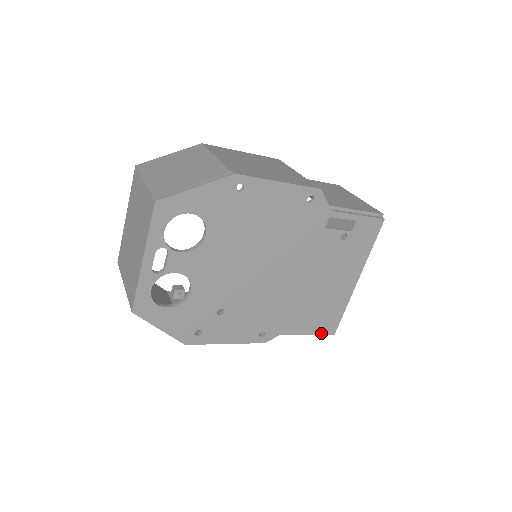
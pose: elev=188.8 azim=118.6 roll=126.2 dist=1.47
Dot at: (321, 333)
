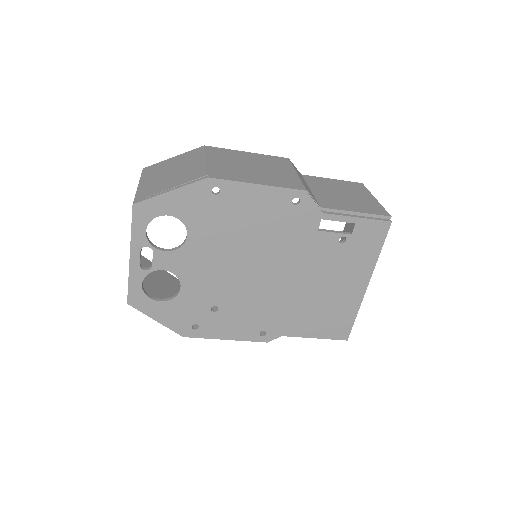
Dot at: (331, 338)
